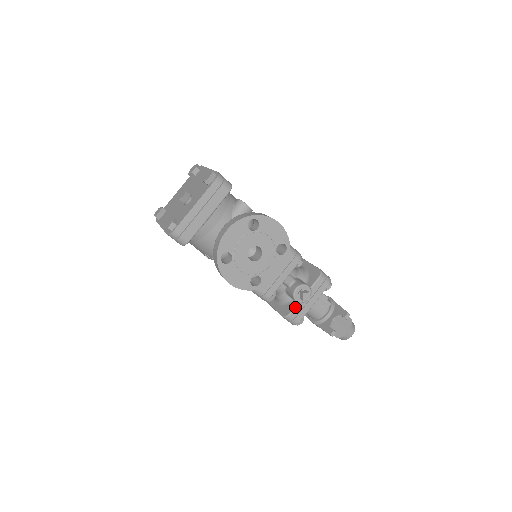
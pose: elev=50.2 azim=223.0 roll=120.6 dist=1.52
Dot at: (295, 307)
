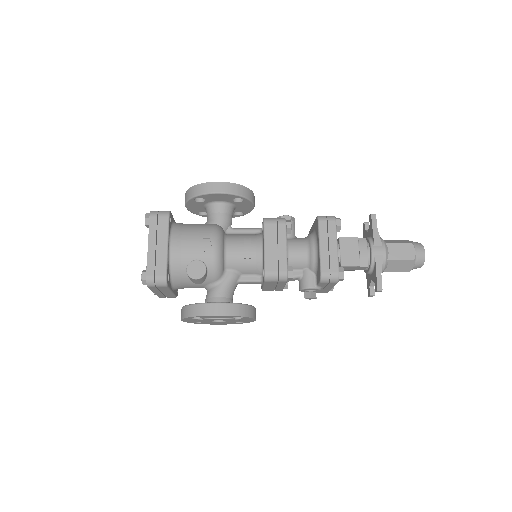
Dot at: occluded
